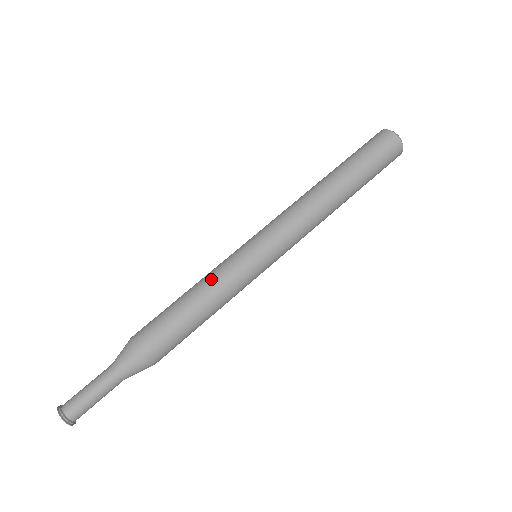
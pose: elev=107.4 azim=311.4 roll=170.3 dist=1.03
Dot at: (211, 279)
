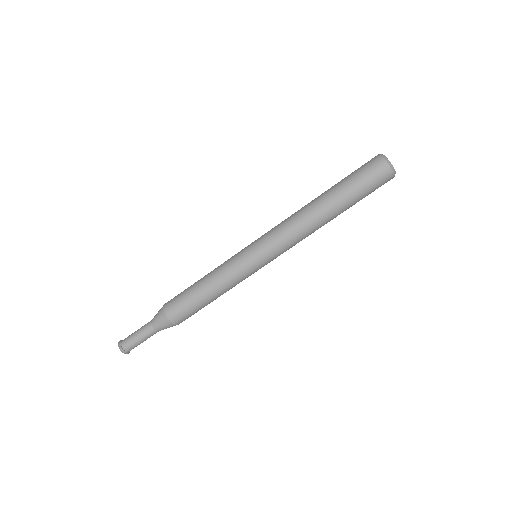
Dot at: (219, 275)
